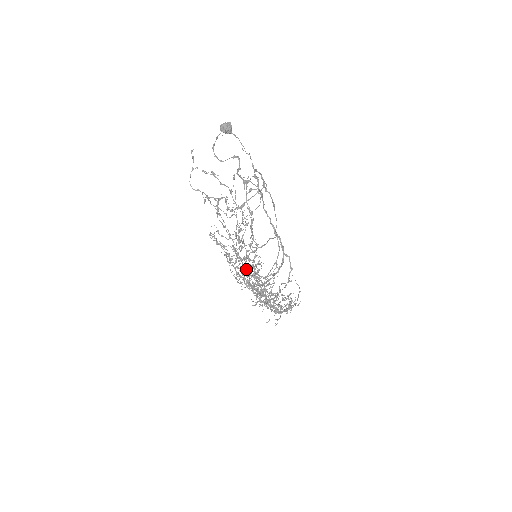
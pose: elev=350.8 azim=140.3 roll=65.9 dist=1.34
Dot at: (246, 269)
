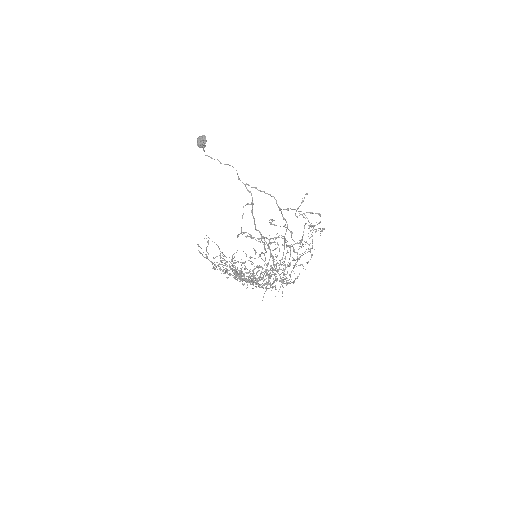
Dot at: occluded
